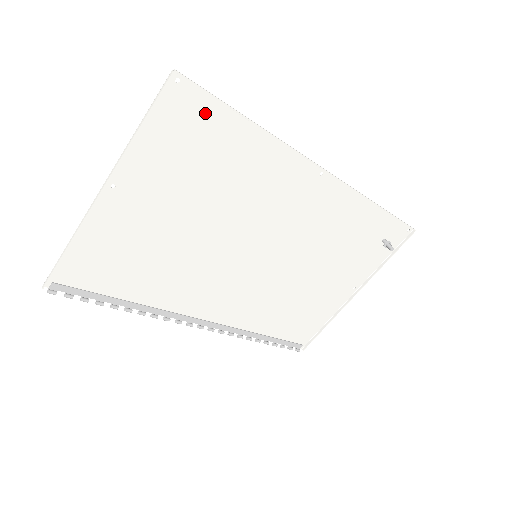
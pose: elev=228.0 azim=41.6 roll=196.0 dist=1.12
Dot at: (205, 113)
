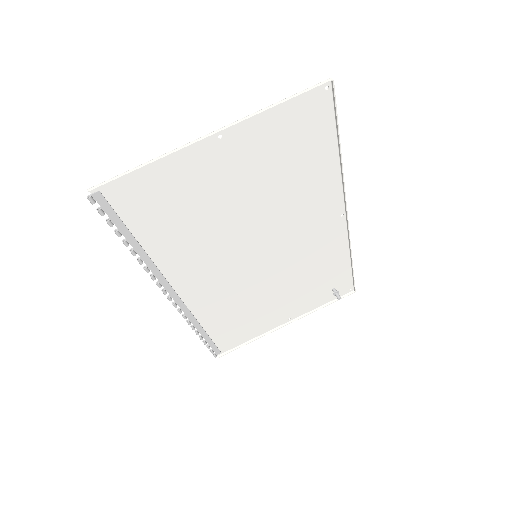
Dot at: (321, 123)
